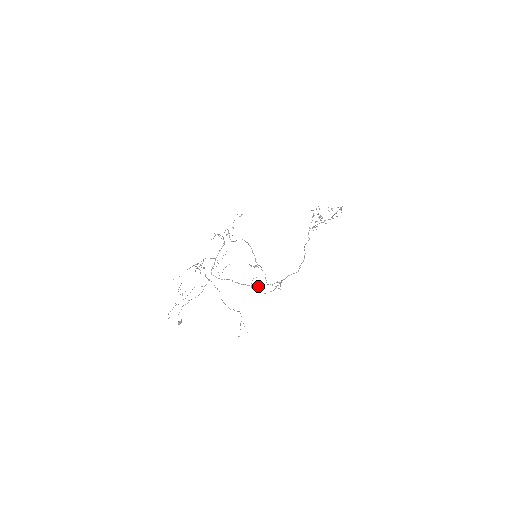
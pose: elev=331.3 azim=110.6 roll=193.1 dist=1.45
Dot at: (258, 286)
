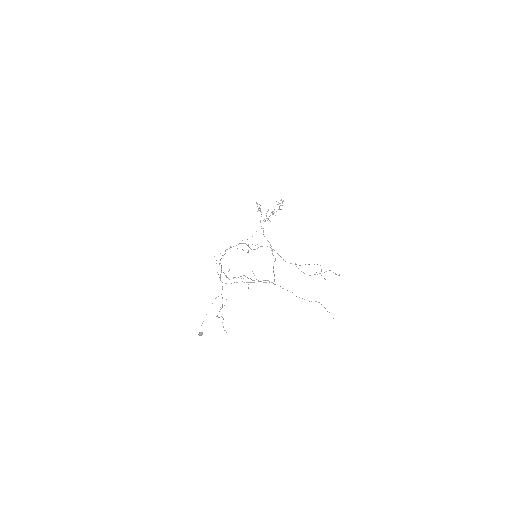
Dot at: (267, 280)
